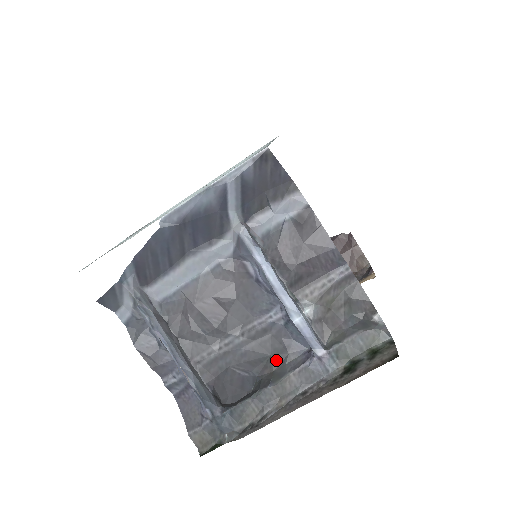
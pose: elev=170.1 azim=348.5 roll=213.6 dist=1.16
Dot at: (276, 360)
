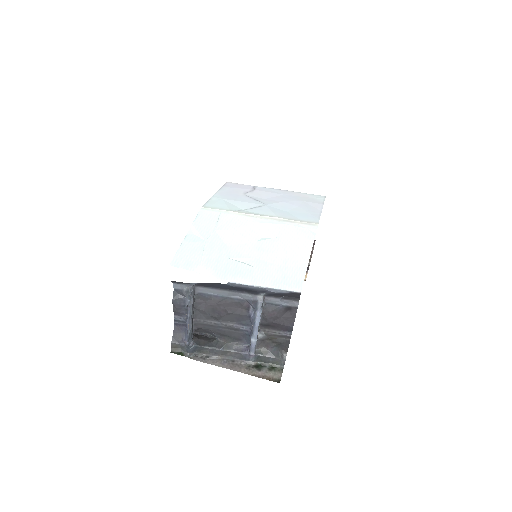
Dot at: (231, 340)
